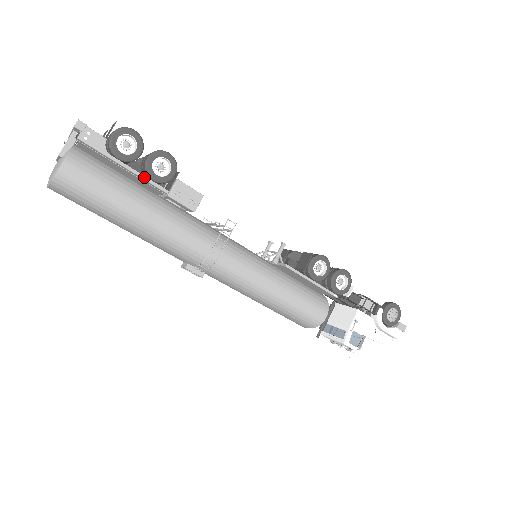
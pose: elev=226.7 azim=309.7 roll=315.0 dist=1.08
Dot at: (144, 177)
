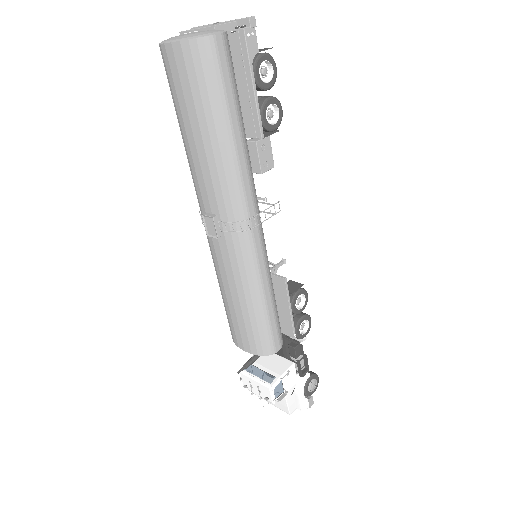
Dot at: (258, 109)
